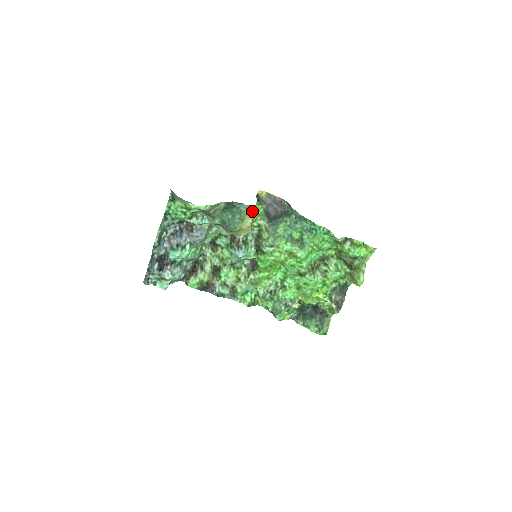
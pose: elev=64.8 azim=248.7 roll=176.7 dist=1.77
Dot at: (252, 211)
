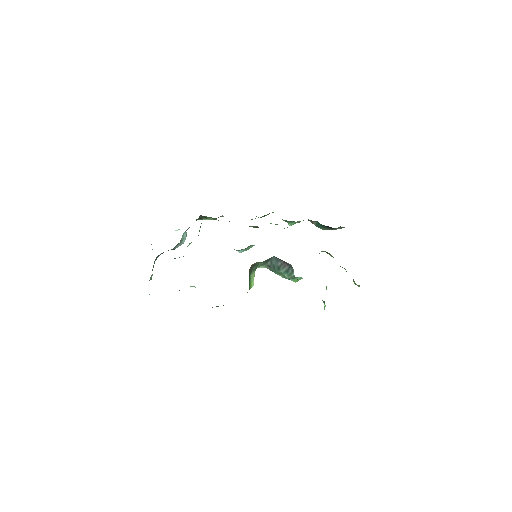
Dot at: occluded
